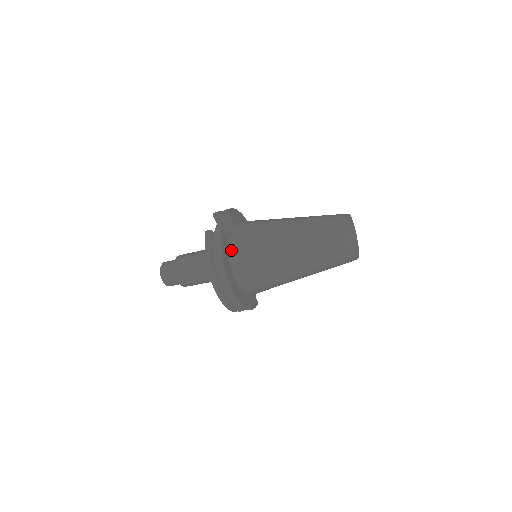
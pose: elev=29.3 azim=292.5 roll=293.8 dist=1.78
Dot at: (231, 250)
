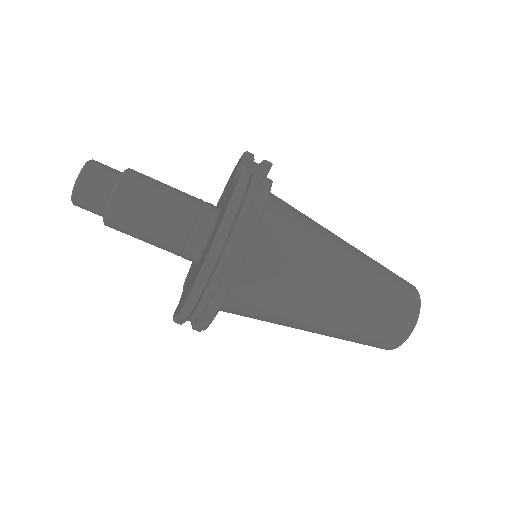
Dot at: (261, 225)
